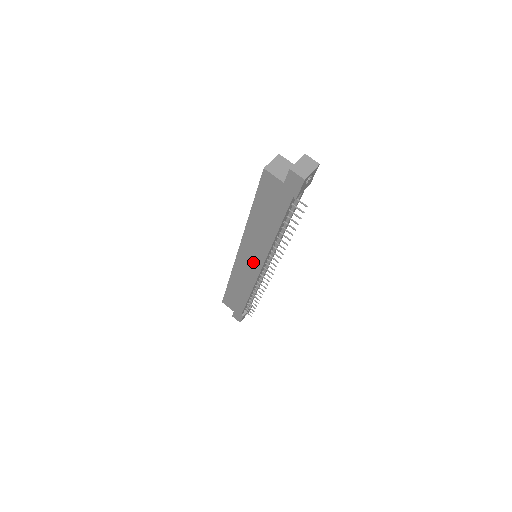
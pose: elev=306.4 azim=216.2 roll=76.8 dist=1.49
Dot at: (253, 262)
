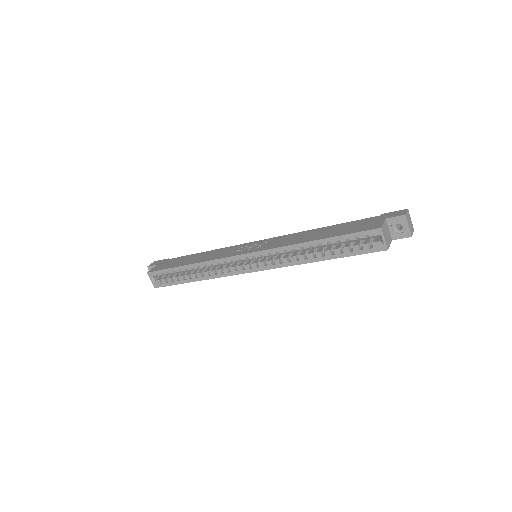
Dot at: occluded
